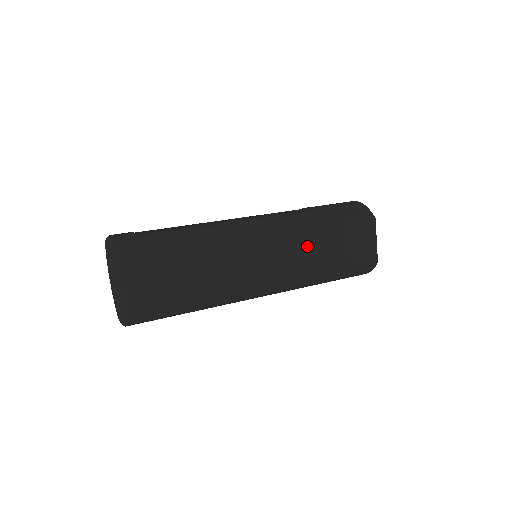
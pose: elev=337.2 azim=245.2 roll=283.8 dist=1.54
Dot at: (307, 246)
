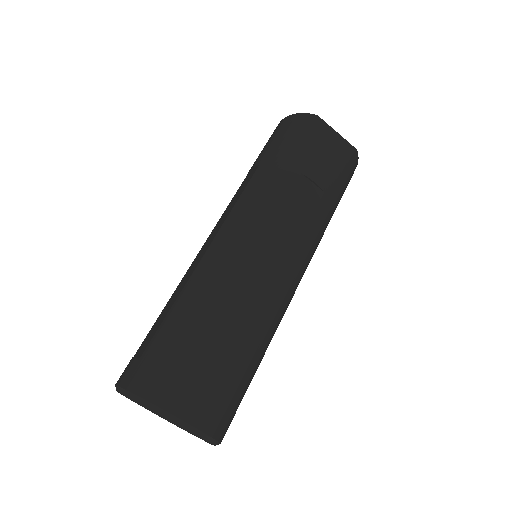
Dot at: (291, 201)
